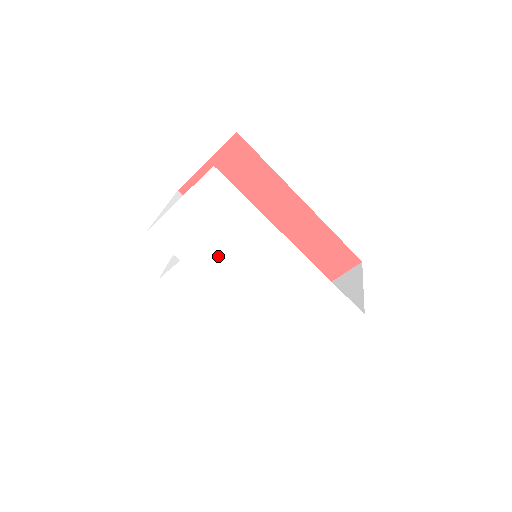
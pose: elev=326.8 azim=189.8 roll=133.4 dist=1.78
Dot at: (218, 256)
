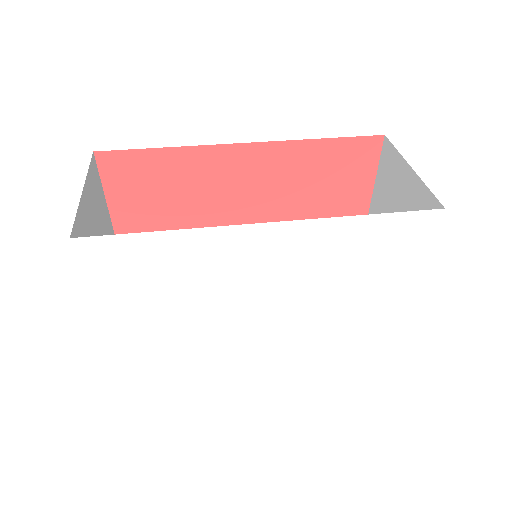
Dot at: (204, 312)
